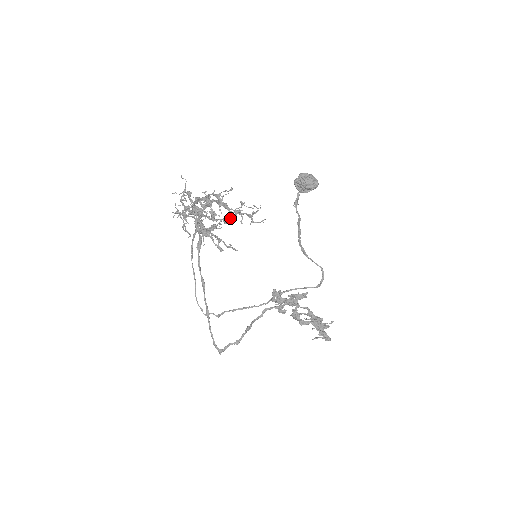
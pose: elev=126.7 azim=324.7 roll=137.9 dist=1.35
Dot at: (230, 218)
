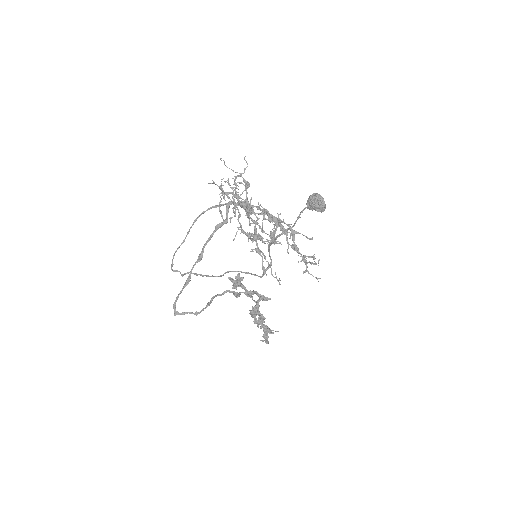
Dot at: (280, 242)
